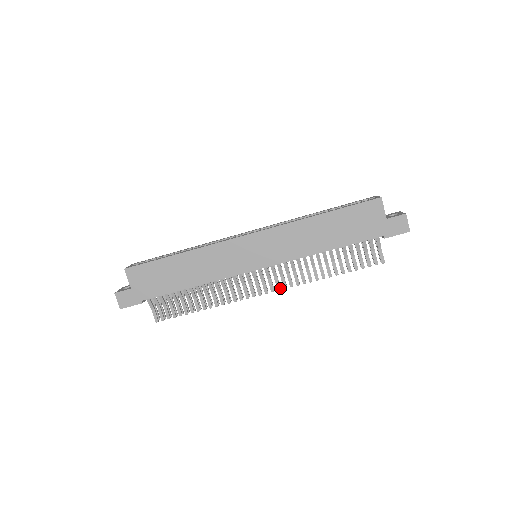
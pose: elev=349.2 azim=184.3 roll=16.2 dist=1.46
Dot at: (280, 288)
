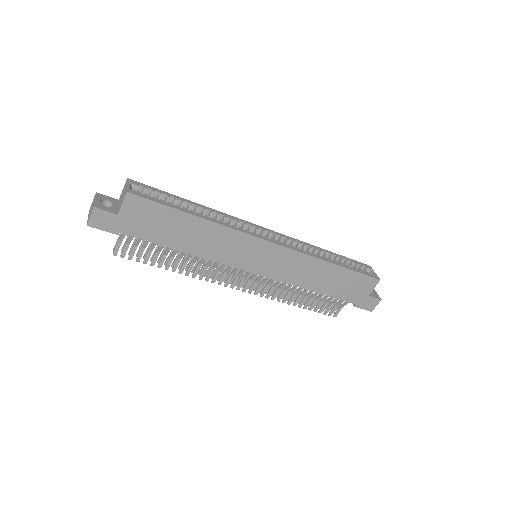
Dot at: occluded
